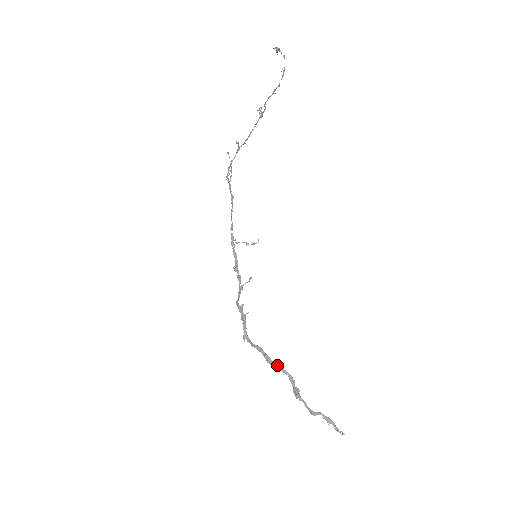
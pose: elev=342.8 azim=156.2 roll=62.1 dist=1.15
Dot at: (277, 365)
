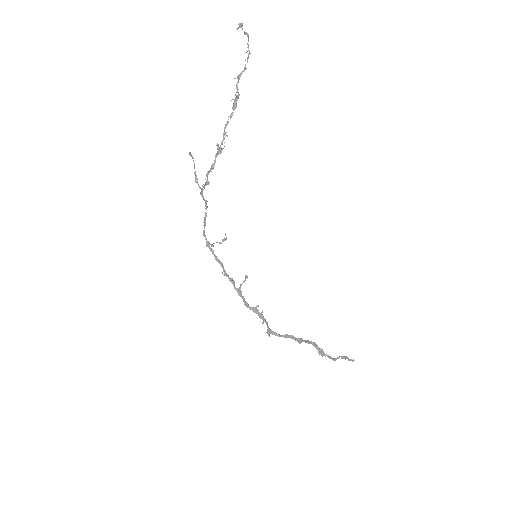
Dot at: (305, 341)
